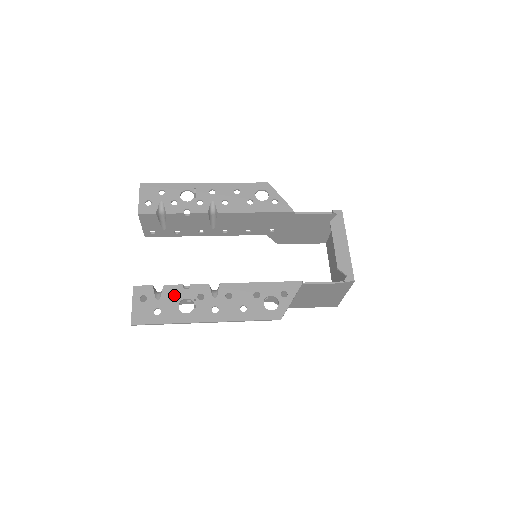
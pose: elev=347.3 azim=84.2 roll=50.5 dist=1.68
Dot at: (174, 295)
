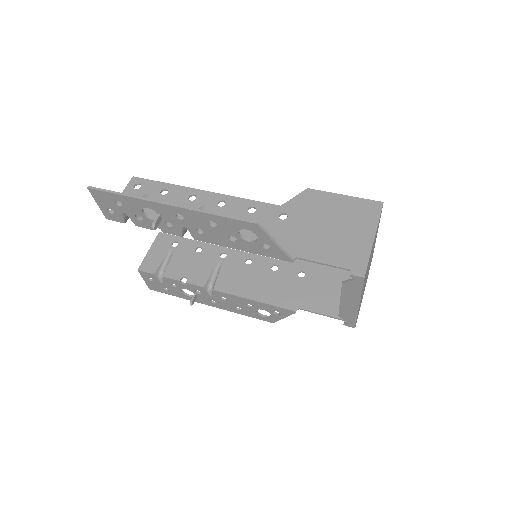
Dot at: (175, 283)
